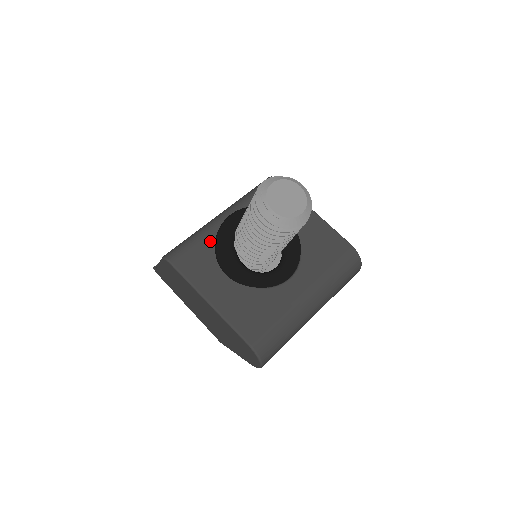
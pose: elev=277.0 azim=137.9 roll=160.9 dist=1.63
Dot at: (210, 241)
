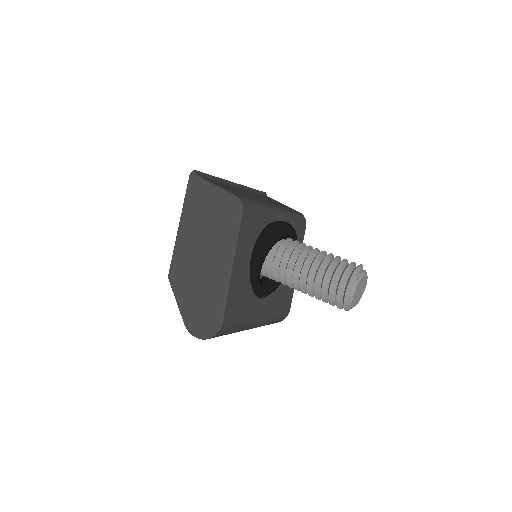
Dot at: (264, 223)
